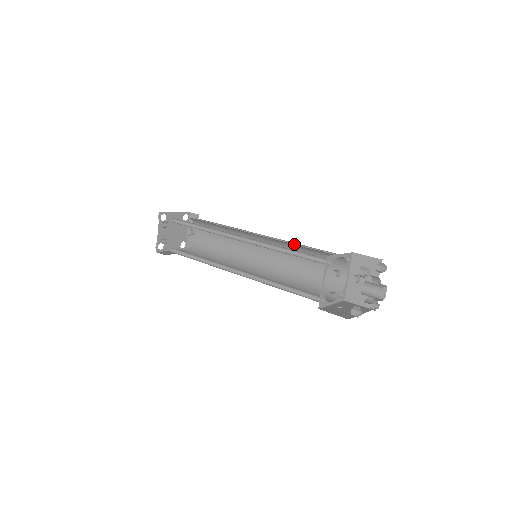
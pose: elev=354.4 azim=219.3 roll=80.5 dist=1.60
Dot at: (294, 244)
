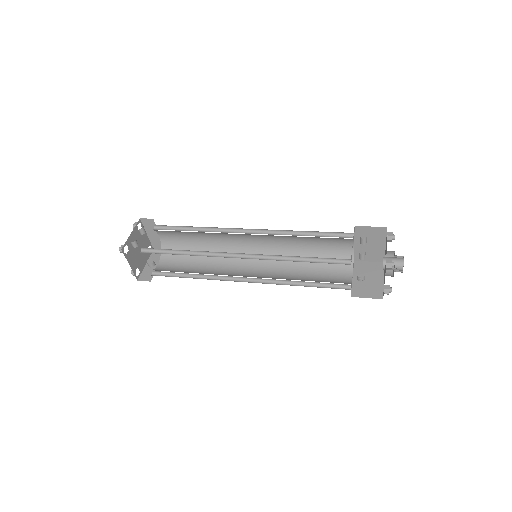
Dot at: occluded
